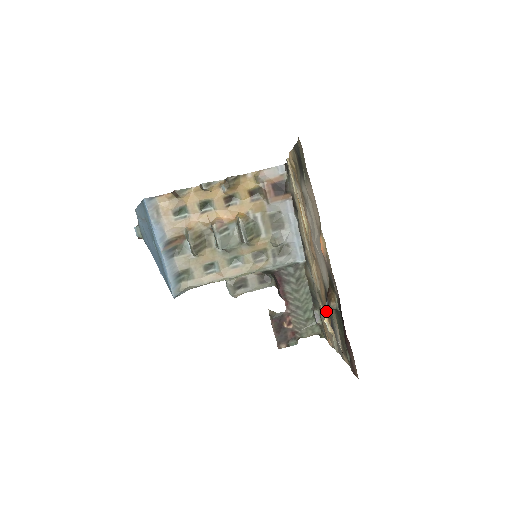
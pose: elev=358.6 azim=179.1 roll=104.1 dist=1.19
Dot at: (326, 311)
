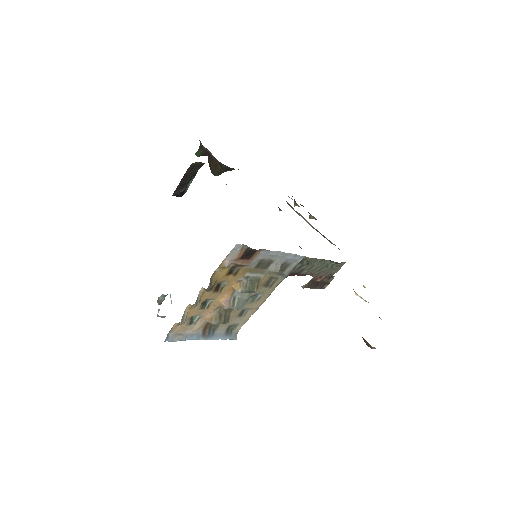
Dot at: occluded
